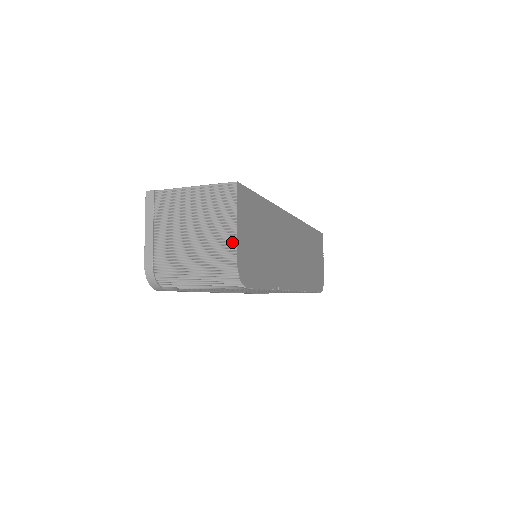
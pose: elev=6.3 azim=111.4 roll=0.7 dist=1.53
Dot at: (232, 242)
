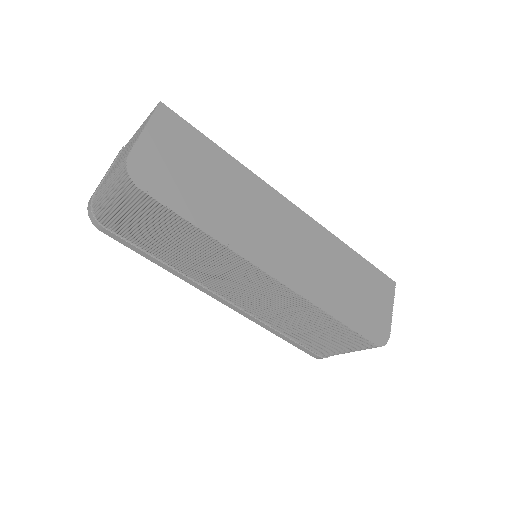
Dot at: (134, 143)
